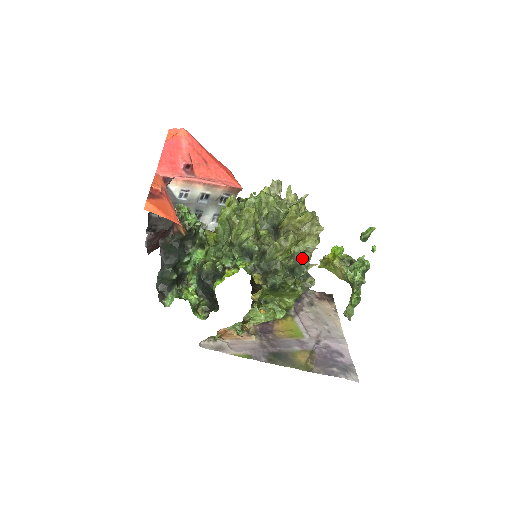
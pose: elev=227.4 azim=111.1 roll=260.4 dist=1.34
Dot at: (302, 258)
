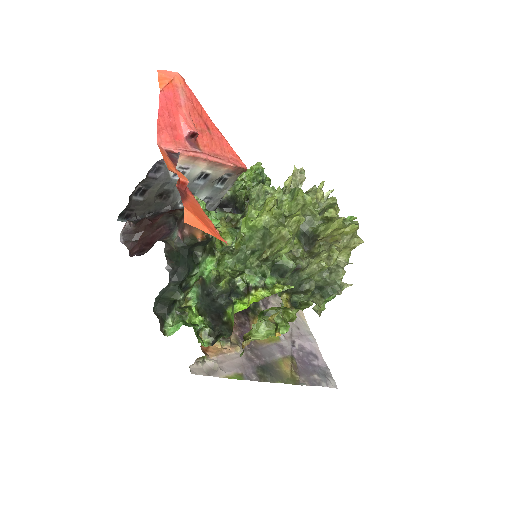
Dot at: (334, 275)
